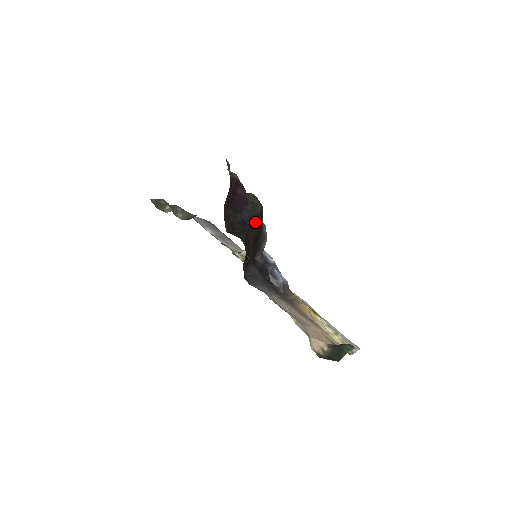
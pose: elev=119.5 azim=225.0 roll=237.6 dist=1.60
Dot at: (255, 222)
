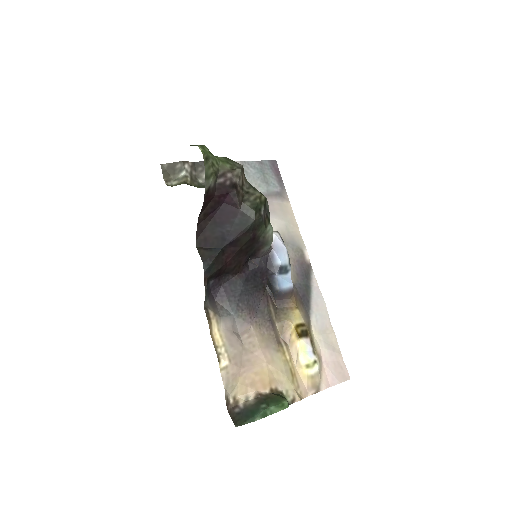
Dot at: (240, 237)
